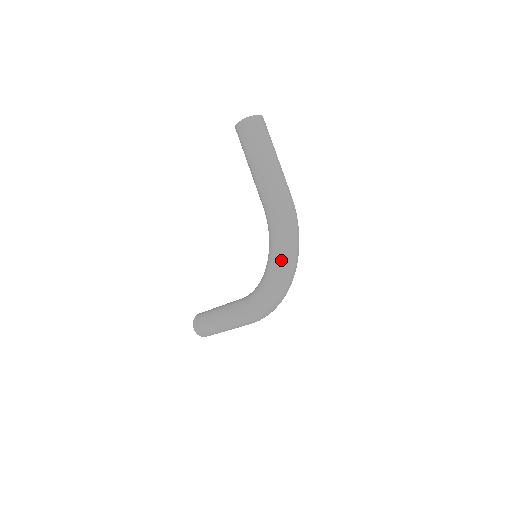
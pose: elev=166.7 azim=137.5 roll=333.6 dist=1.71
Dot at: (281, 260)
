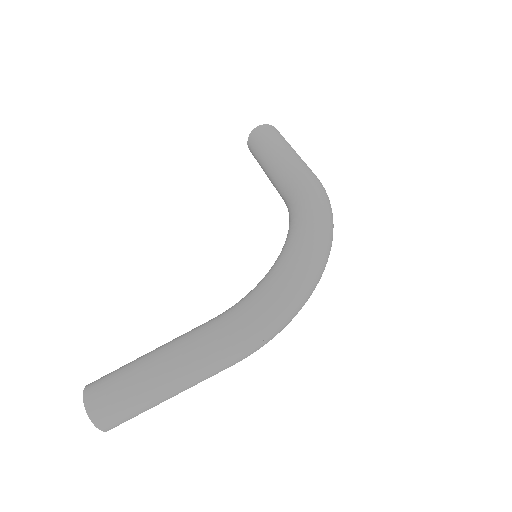
Dot at: (315, 227)
